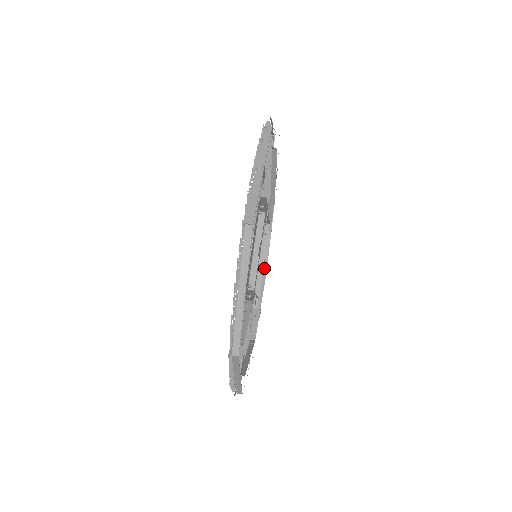
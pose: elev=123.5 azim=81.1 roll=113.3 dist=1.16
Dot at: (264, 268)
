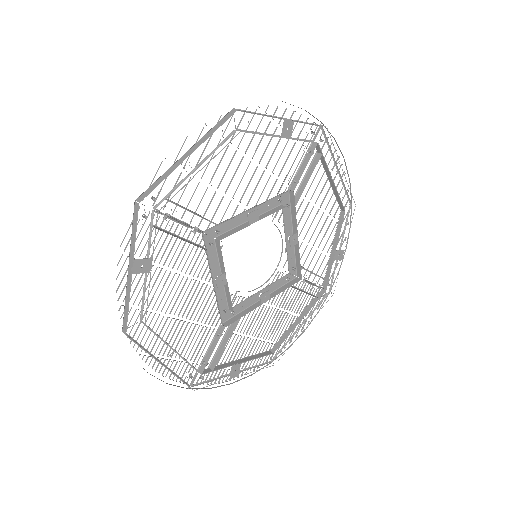
Dot at: (275, 346)
